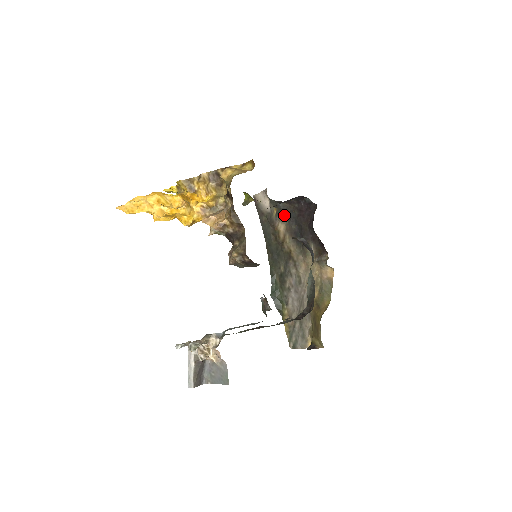
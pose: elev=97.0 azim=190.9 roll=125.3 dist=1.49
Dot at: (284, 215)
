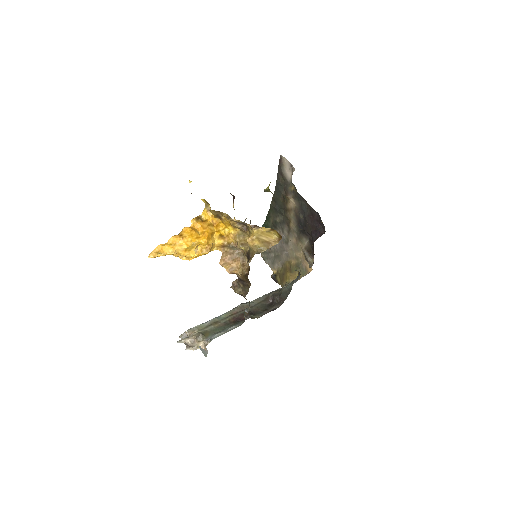
Dot at: (298, 200)
